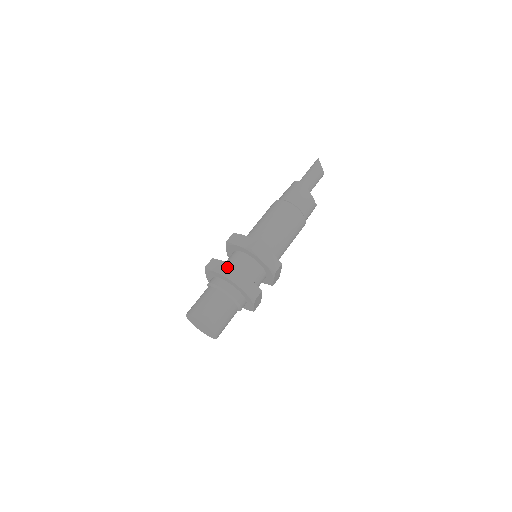
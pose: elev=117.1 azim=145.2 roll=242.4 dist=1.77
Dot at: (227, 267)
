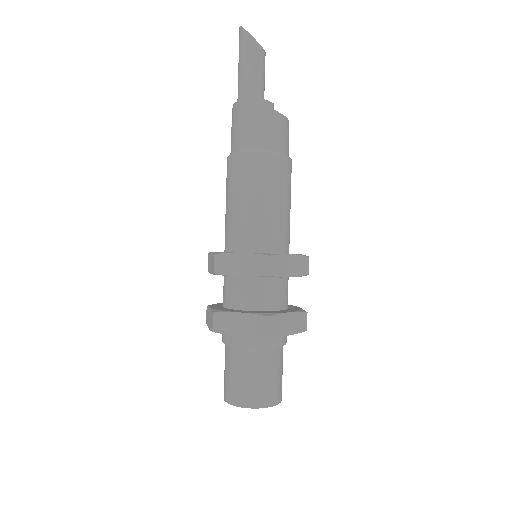
Dot at: (252, 322)
